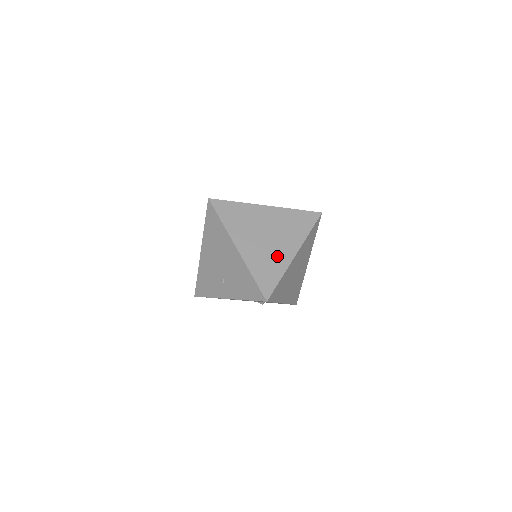
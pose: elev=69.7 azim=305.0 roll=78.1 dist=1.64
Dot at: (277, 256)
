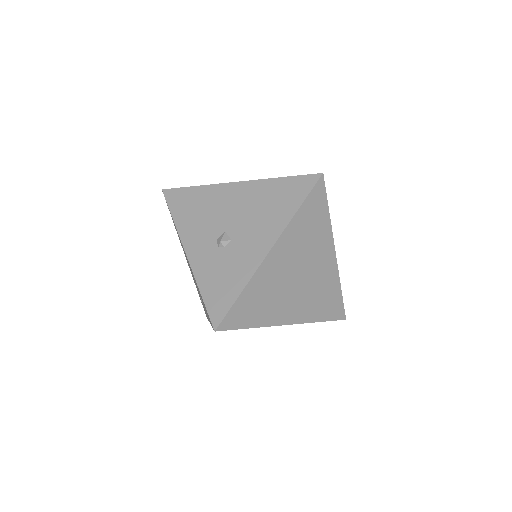
Dot at: (323, 279)
